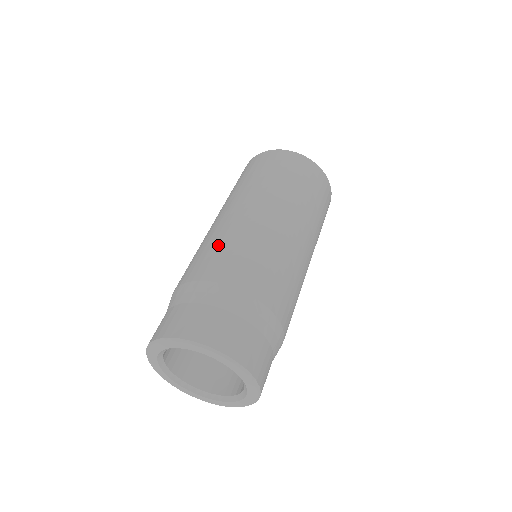
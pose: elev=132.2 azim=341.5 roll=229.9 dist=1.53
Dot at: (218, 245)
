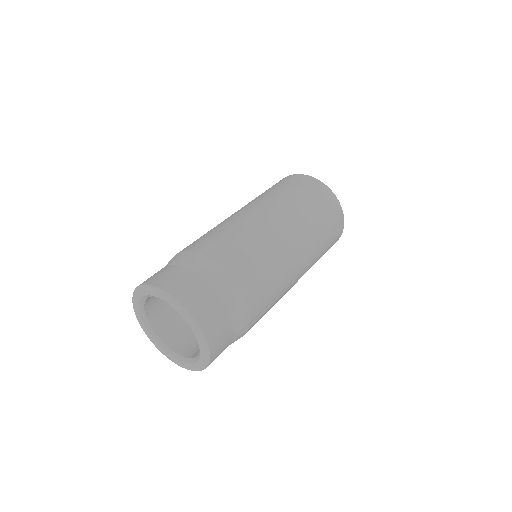
Dot at: (227, 232)
